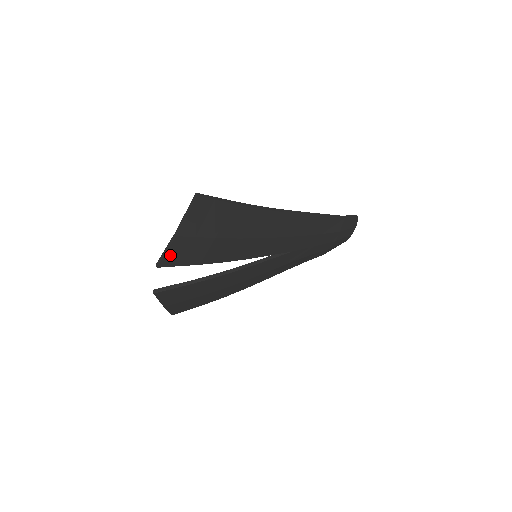
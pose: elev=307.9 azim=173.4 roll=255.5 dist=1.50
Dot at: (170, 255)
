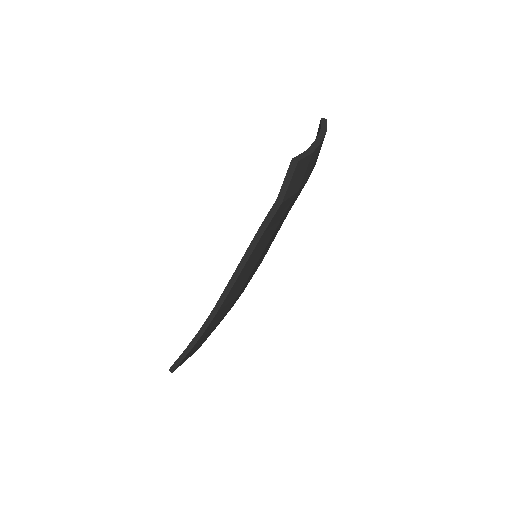
Dot at: occluded
